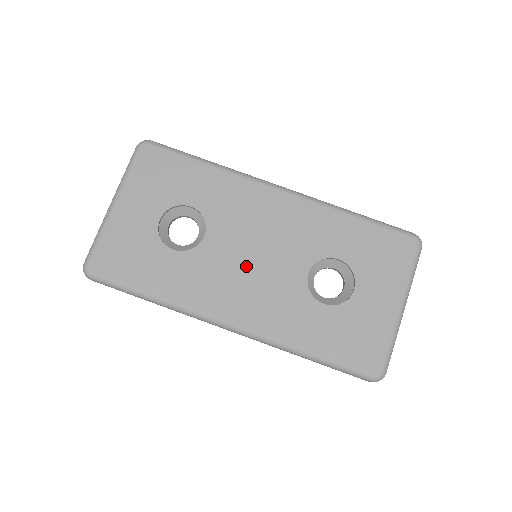
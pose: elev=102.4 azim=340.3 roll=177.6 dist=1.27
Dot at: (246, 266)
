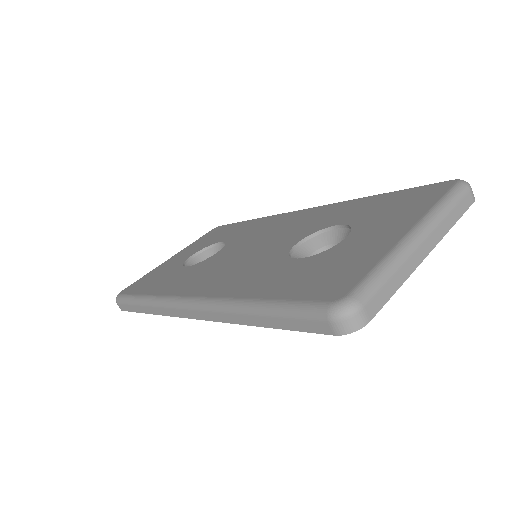
Dot at: (237, 258)
